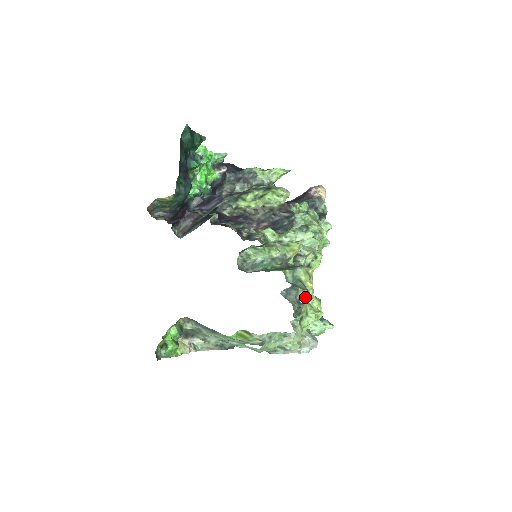
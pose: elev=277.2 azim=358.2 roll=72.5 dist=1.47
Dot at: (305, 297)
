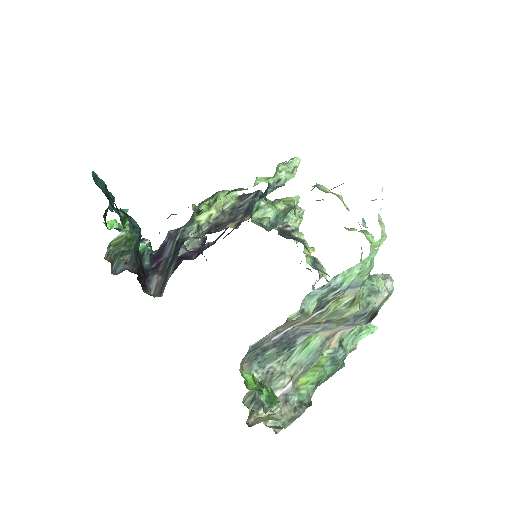
Dot at: occluded
